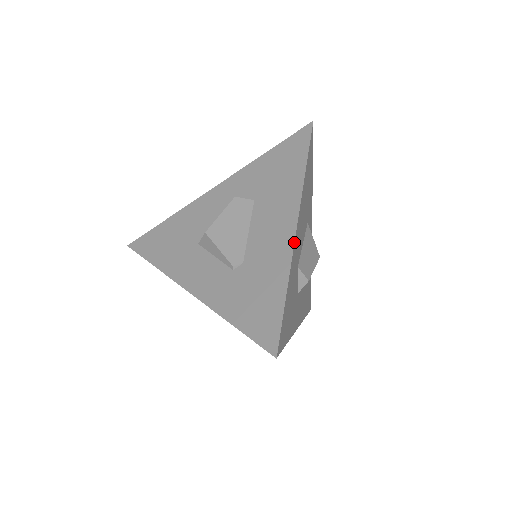
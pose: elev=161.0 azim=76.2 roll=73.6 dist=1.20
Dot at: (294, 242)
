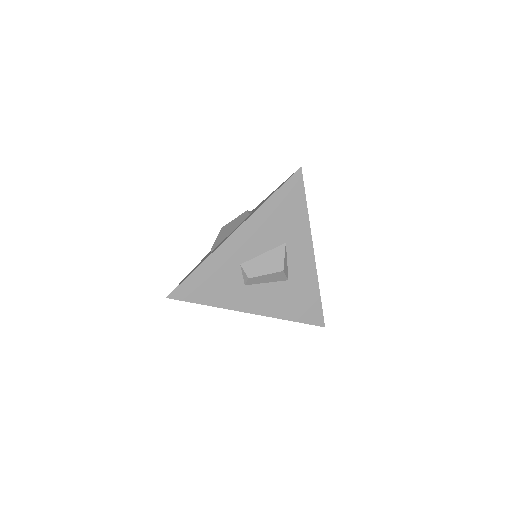
Dot at: (223, 242)
